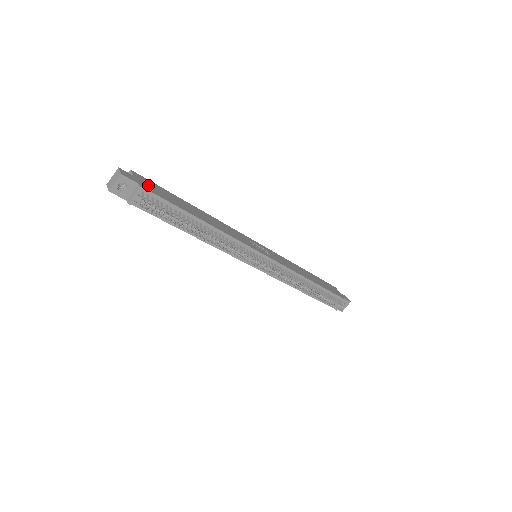
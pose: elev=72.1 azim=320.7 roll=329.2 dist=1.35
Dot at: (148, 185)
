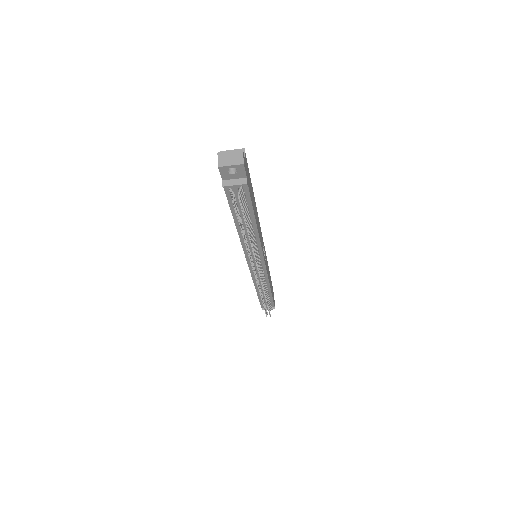
Dot at: (248, 176)
